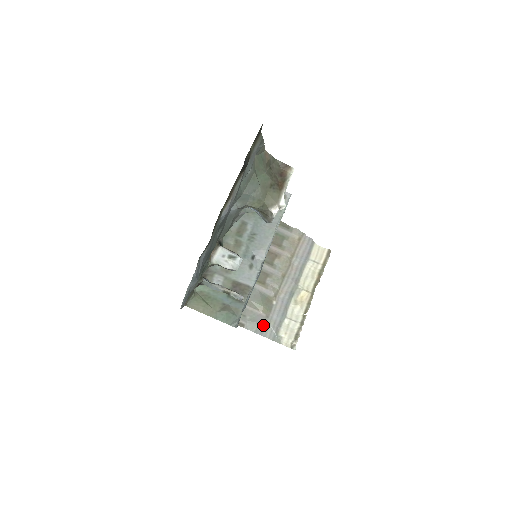
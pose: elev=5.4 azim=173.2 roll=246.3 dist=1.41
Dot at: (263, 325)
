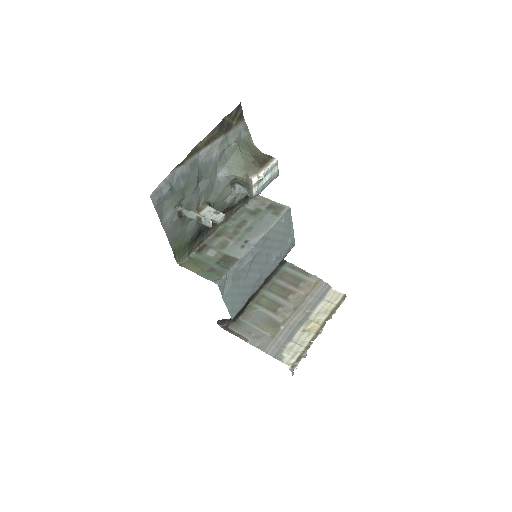
Dot at: (267, 343)
